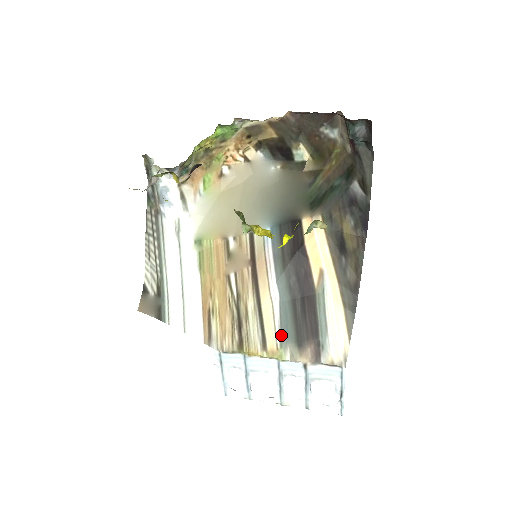
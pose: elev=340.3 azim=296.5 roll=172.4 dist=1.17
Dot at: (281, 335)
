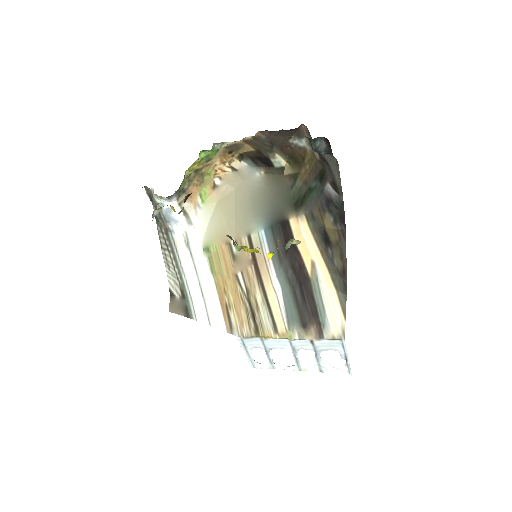
Dot at: (288, 320)
